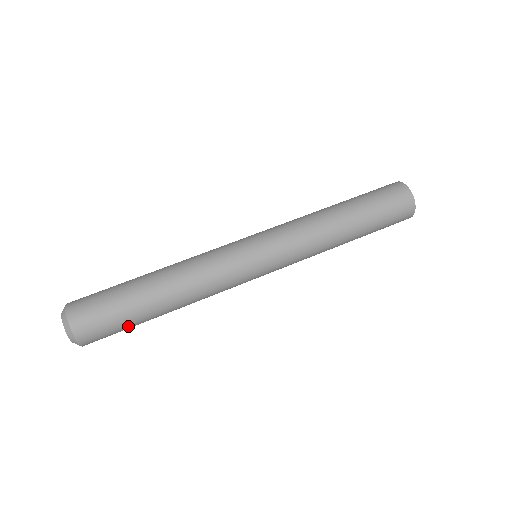
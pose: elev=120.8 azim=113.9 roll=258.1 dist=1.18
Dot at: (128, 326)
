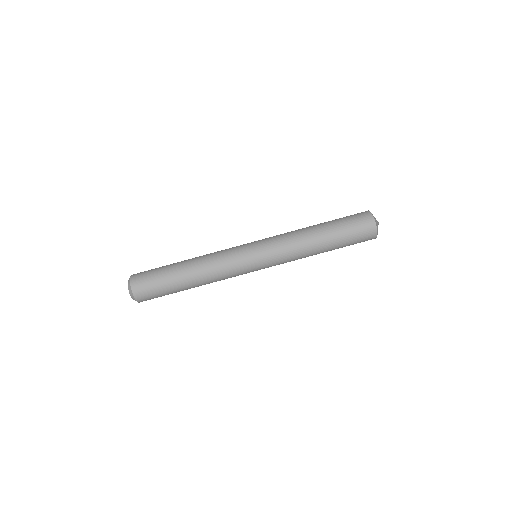
Dot at: (167, 293)
